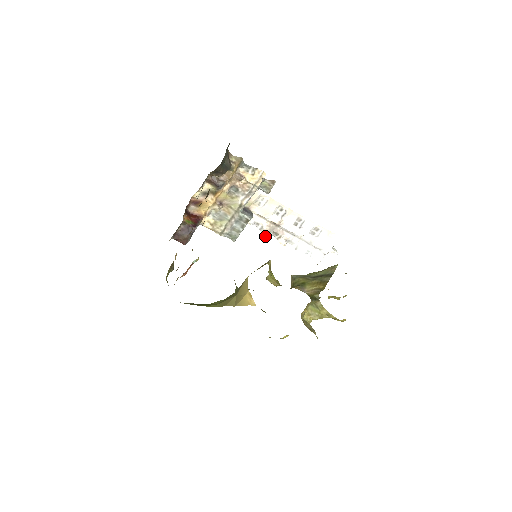
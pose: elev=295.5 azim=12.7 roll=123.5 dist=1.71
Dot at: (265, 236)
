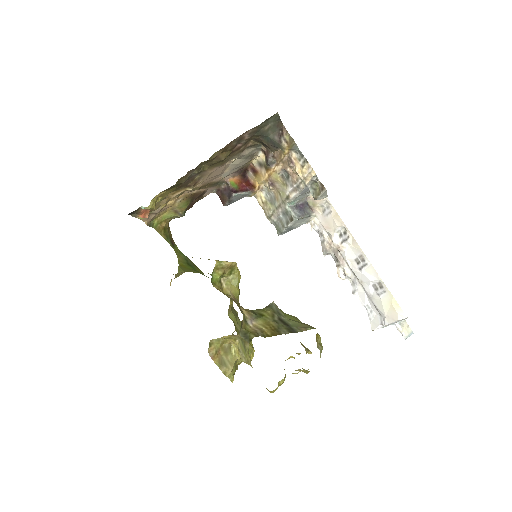
Dot at: (323, 253)
